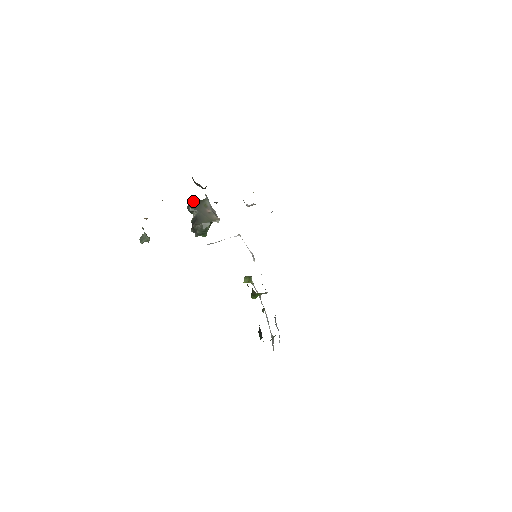
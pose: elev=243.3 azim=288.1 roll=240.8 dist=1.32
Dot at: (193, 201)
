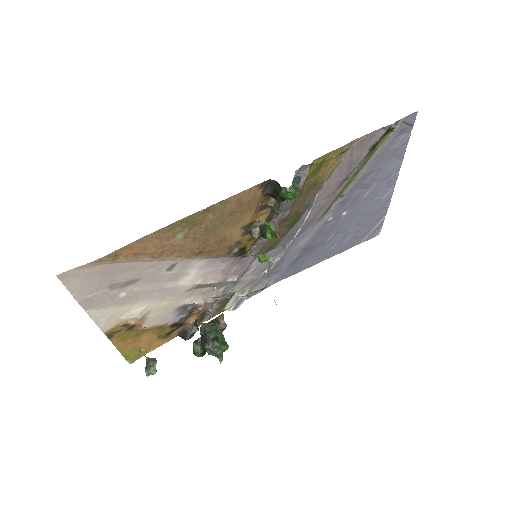
Dot at: occluded
